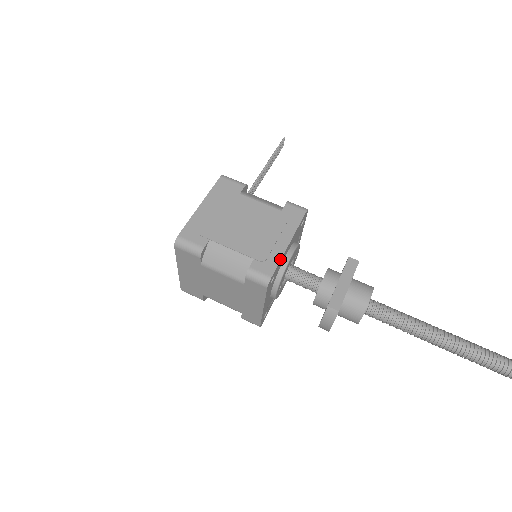
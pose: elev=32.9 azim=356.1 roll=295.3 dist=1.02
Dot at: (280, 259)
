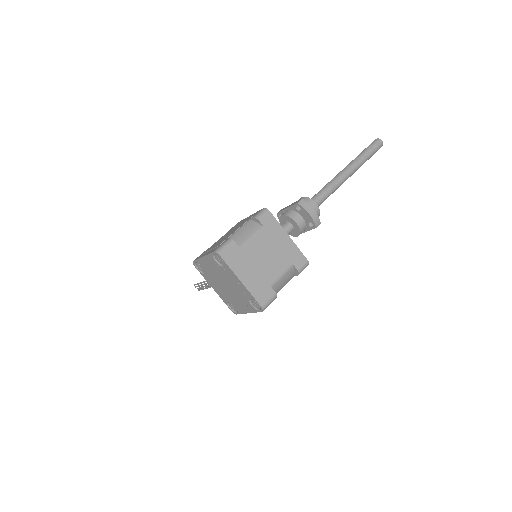
Dot at: (256, 212)
